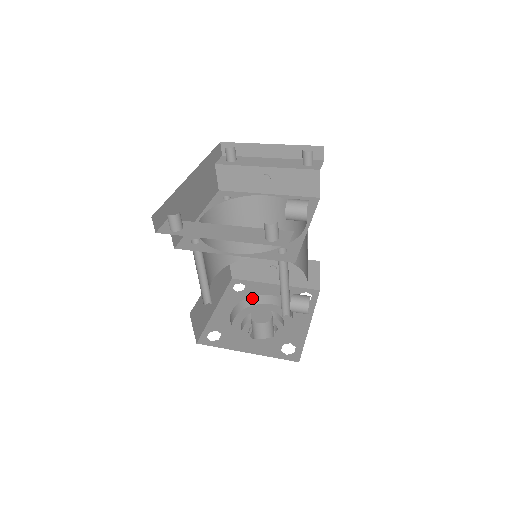
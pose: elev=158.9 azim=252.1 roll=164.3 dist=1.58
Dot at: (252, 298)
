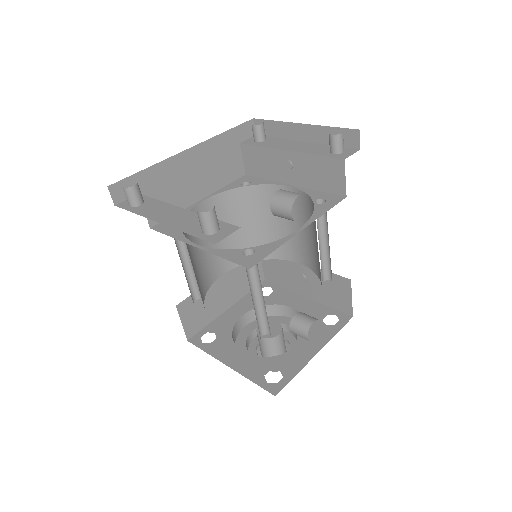
Dot at: (273, 307)
